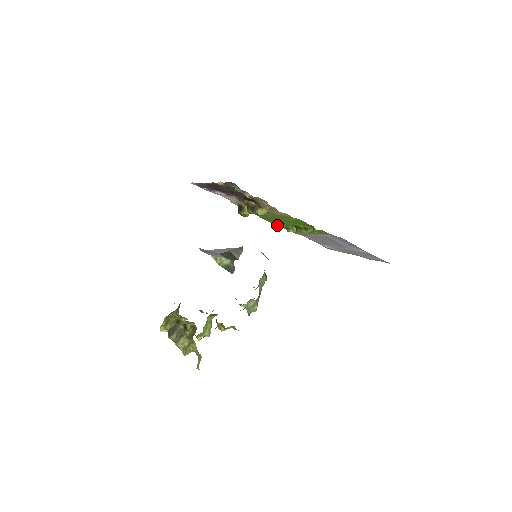
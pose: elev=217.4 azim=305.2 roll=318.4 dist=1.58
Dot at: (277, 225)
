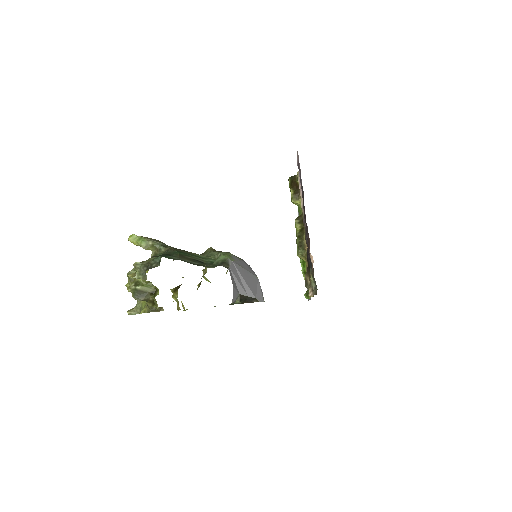
Dot at: occluded
